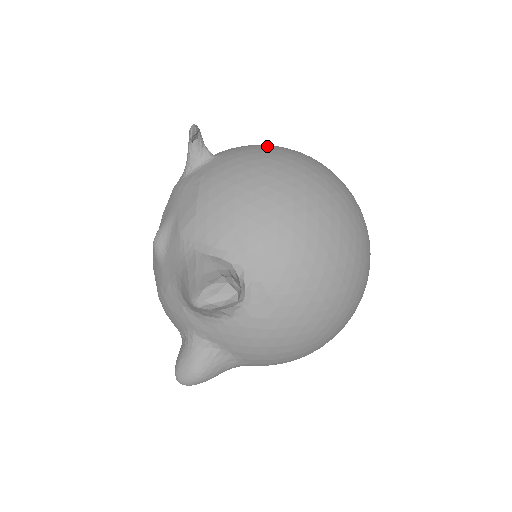
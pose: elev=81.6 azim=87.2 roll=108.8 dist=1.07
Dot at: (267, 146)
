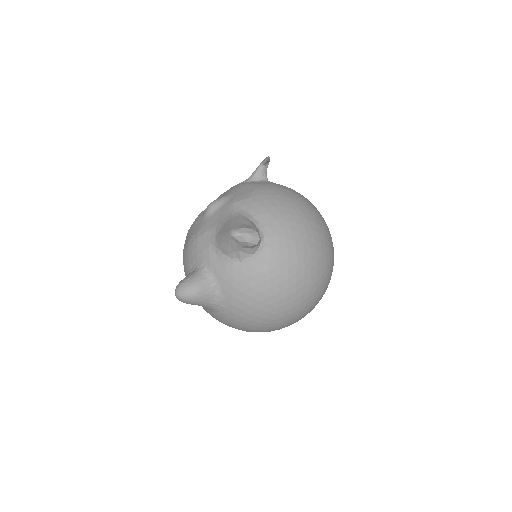
Dot at: occluded
